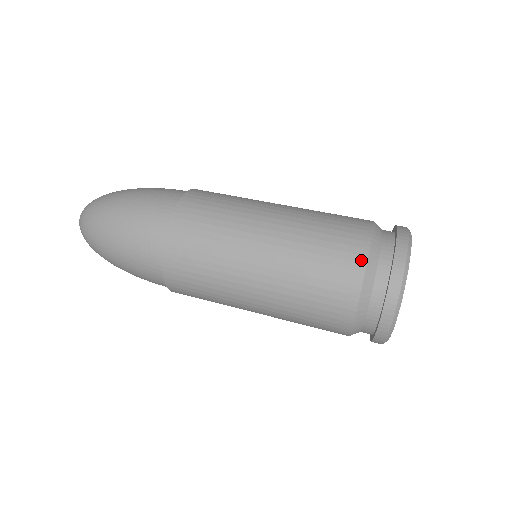
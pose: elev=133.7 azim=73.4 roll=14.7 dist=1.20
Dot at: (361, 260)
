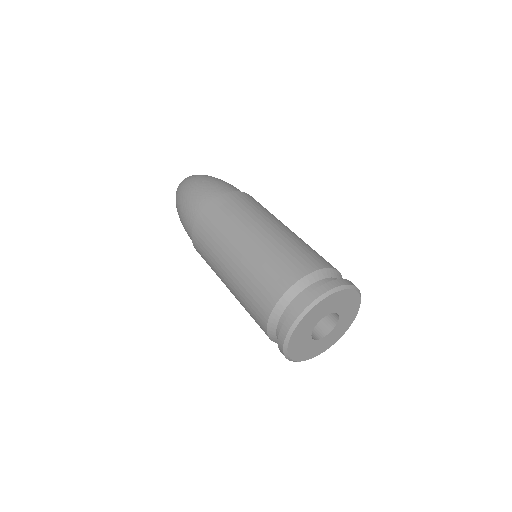
Dot at: (264, 321)
